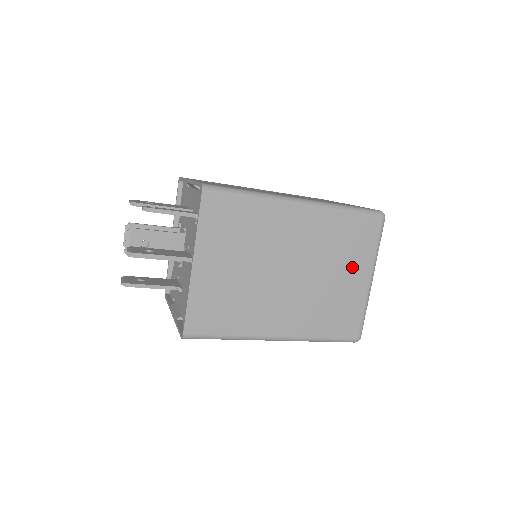
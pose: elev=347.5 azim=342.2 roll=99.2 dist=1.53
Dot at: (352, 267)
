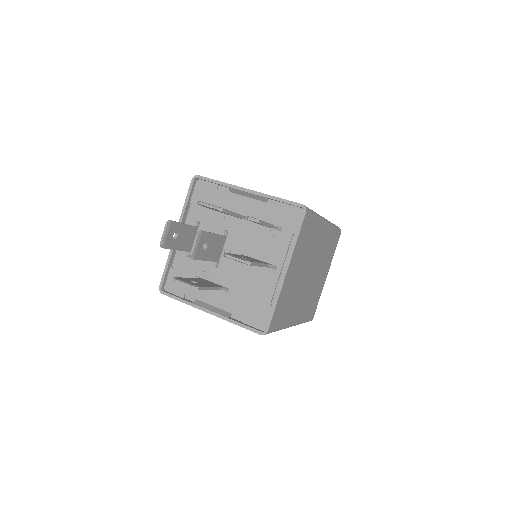
Dot at: (326, 268)
